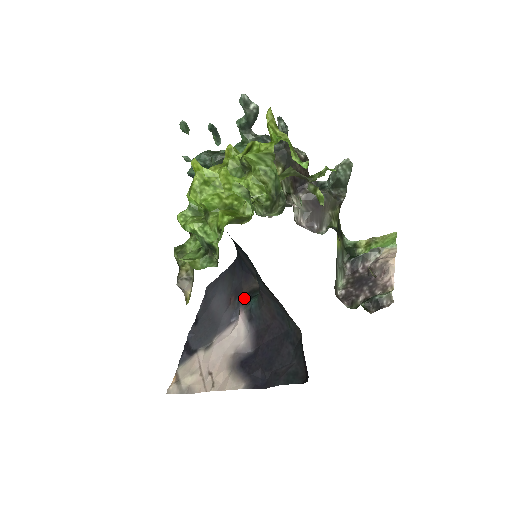
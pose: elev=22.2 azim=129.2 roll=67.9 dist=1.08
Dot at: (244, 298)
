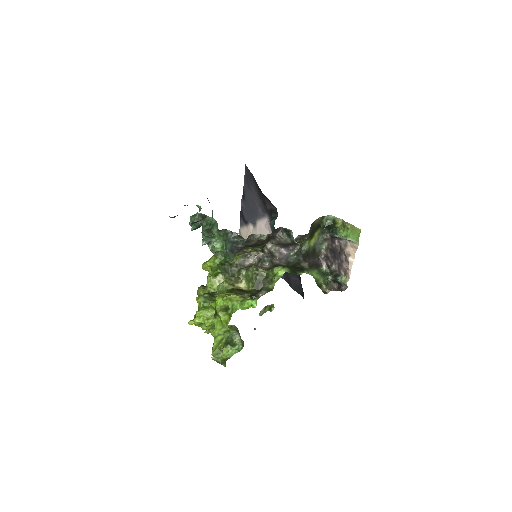
Dot at: (268, 212)
